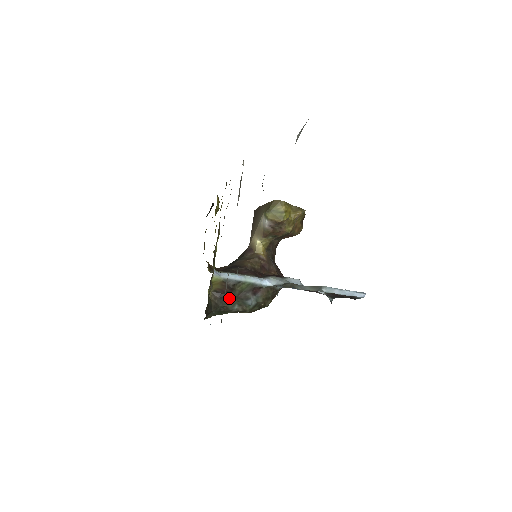
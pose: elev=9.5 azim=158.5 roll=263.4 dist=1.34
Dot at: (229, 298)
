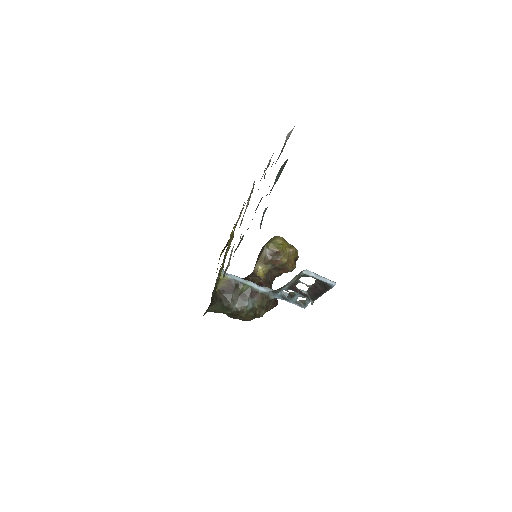
Dot at: (231, 296)
